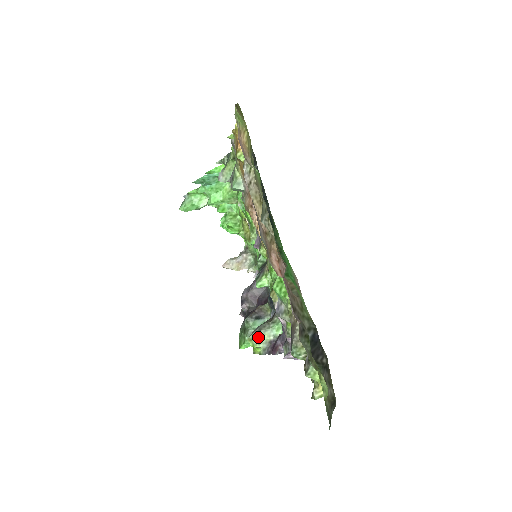
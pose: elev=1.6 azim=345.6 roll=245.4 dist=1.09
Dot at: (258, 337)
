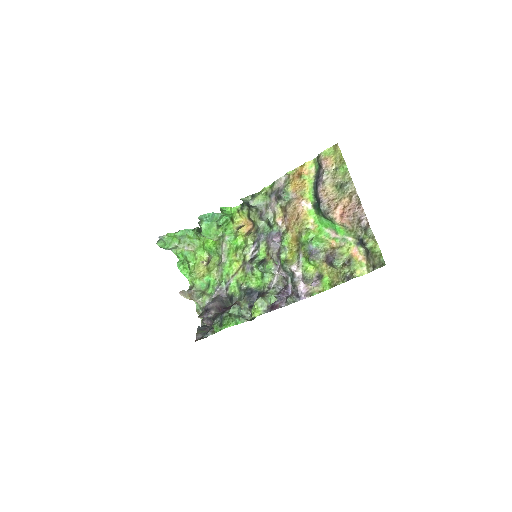
Dot at: (262, 301)
